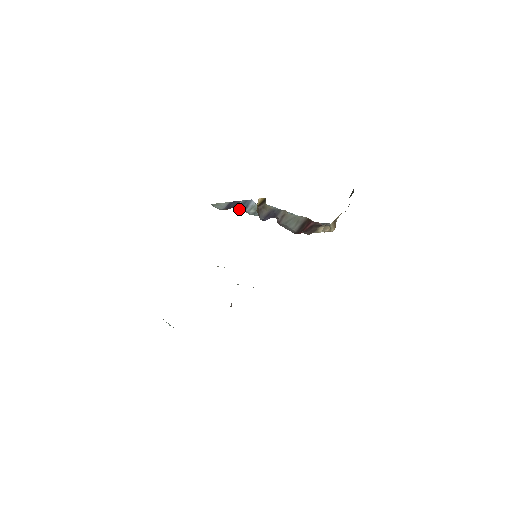
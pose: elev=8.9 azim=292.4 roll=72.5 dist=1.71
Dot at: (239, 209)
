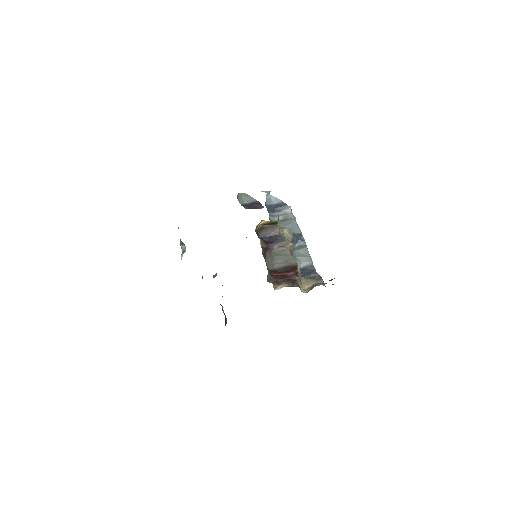
Dot at: (271, 208)
